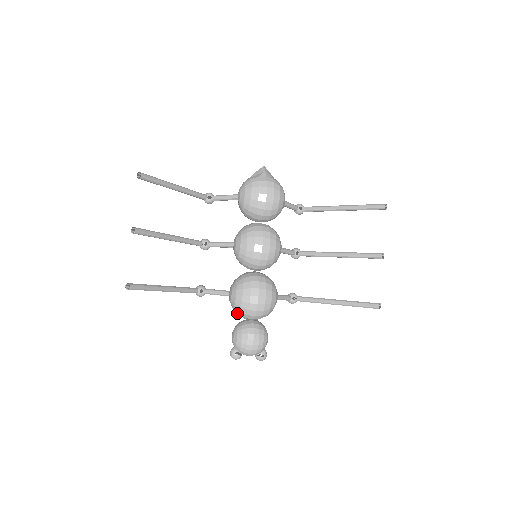
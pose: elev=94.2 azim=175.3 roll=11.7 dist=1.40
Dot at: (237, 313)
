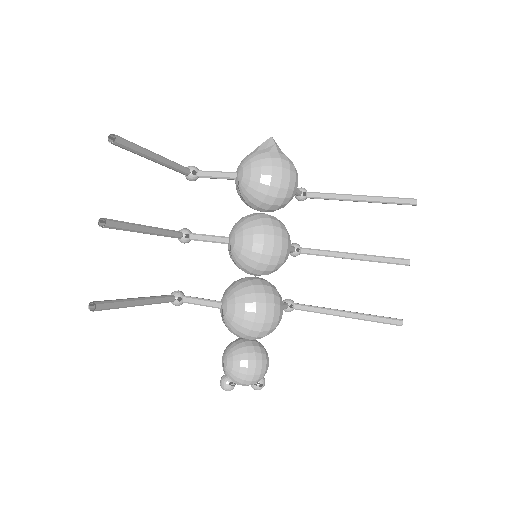
Dot at: (232, 332)
